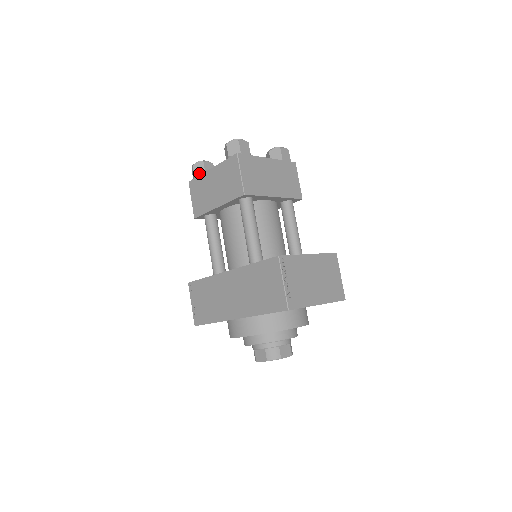
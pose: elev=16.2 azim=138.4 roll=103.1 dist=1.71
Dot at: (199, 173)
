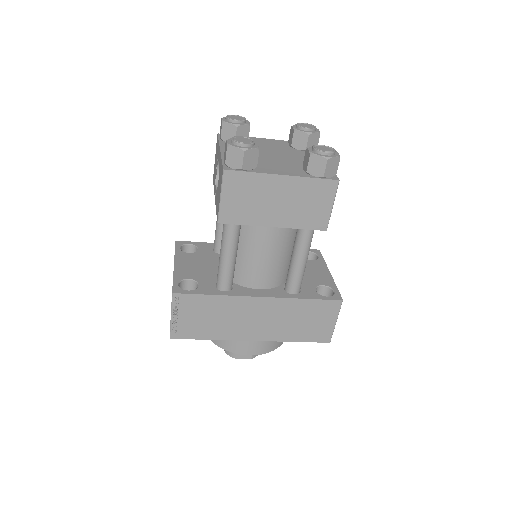
Dot at: (250, 165)
